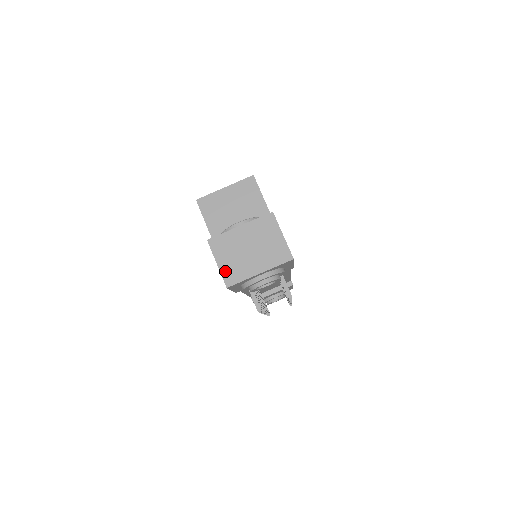
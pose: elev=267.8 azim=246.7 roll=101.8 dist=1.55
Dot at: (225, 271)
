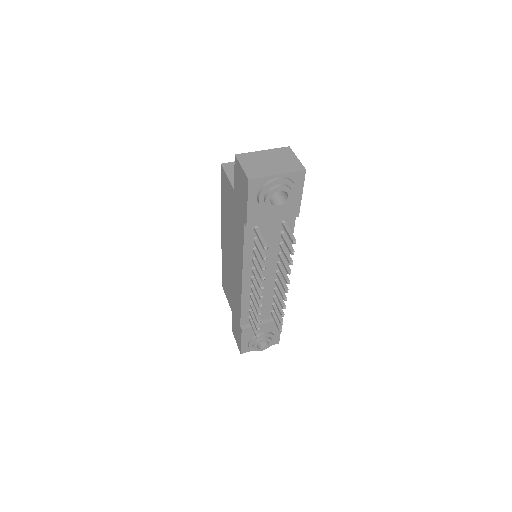
Dot at: (248, 171)
